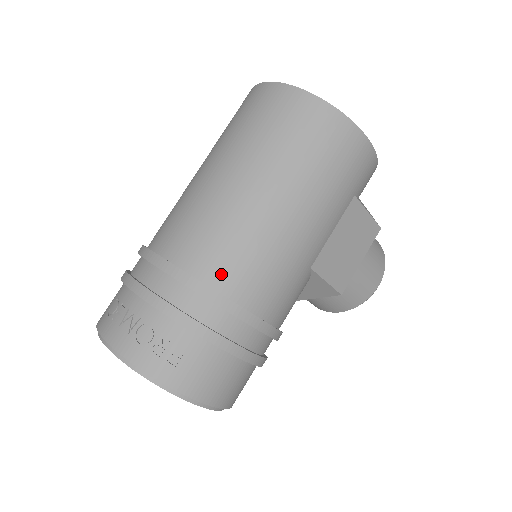
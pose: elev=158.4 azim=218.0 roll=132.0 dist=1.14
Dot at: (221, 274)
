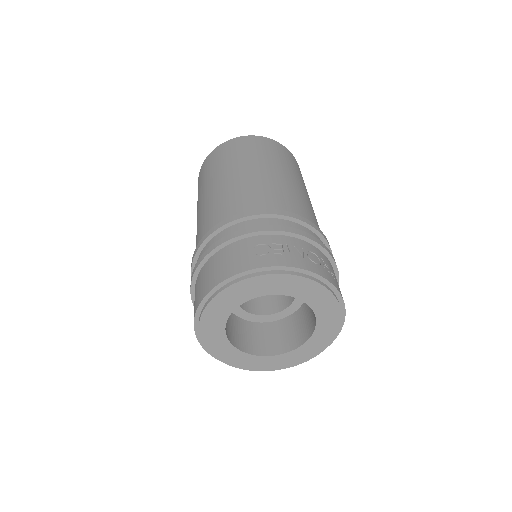
Dot at: occluded
